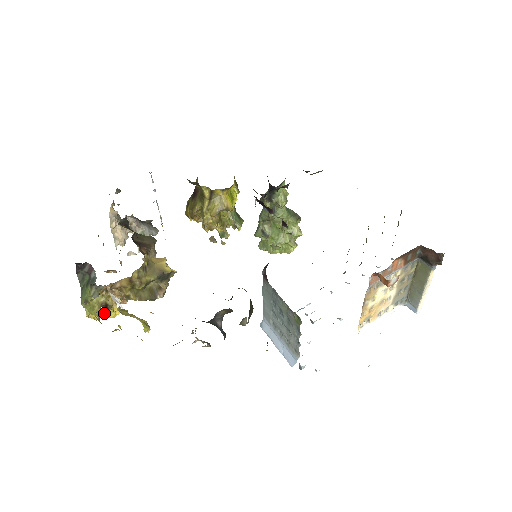
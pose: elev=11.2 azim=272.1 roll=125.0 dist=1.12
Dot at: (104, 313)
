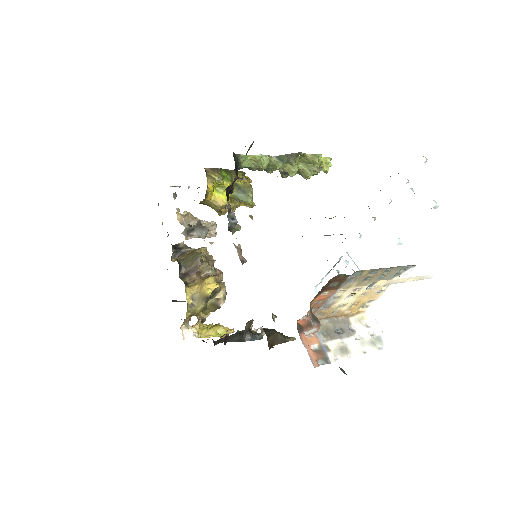
Dot at: (208, 314)
